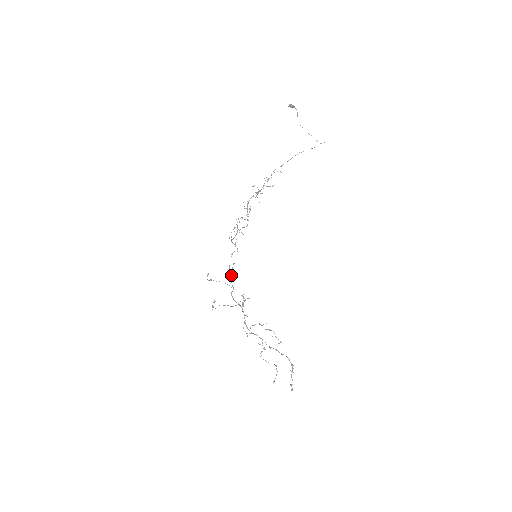
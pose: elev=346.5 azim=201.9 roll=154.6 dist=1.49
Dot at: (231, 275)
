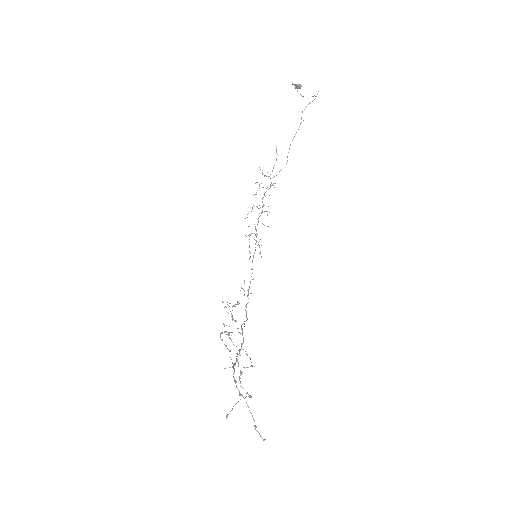
Dot at: (244, 291)
